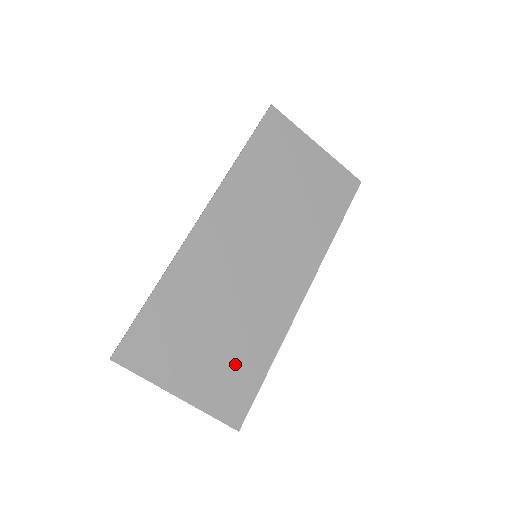
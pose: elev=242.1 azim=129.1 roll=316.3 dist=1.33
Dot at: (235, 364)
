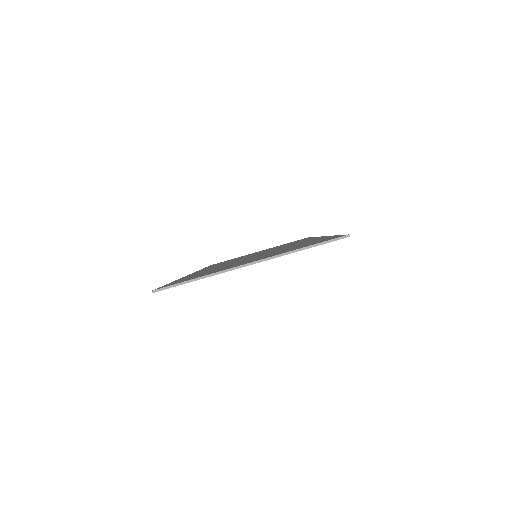
Dot at: occluded
